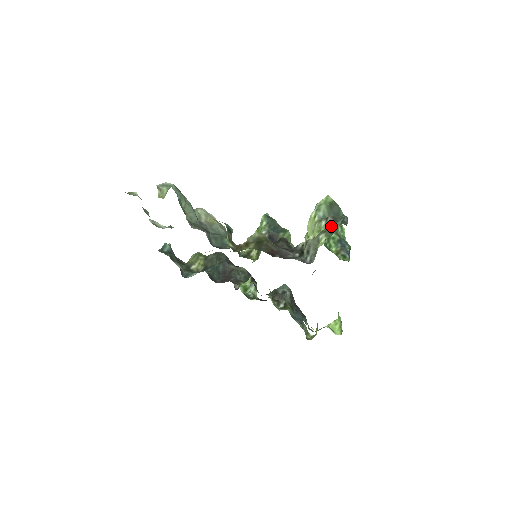
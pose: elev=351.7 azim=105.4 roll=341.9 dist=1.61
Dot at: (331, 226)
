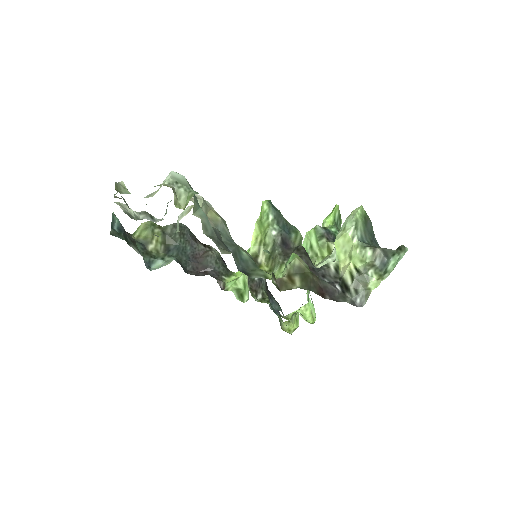
Dot at: (381, 261)
